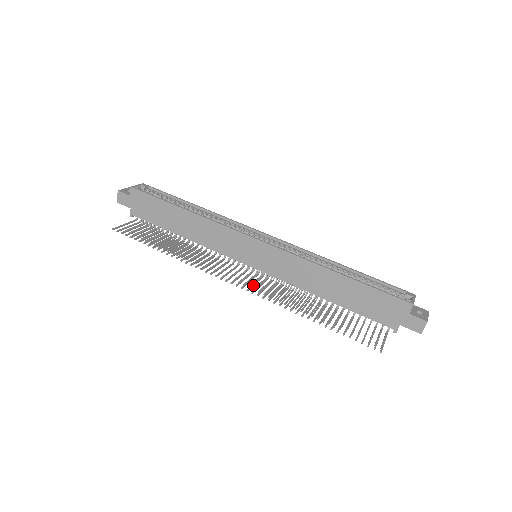
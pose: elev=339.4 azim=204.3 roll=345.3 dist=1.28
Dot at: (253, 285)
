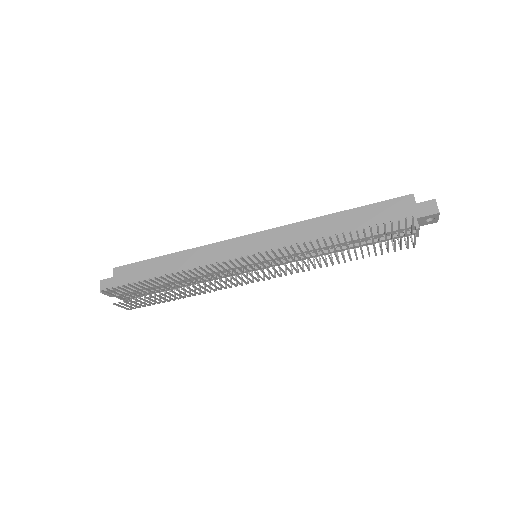
Dot at: (264, 258)
